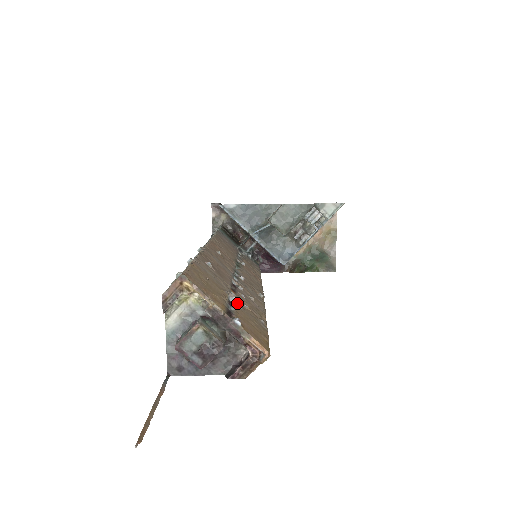
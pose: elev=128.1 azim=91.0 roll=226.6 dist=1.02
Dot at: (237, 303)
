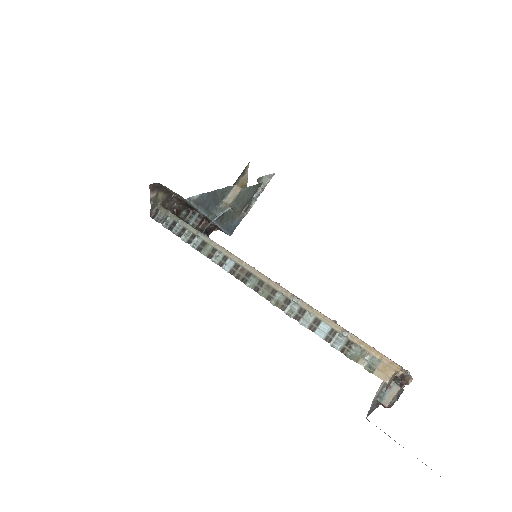
Dot at: occluded
